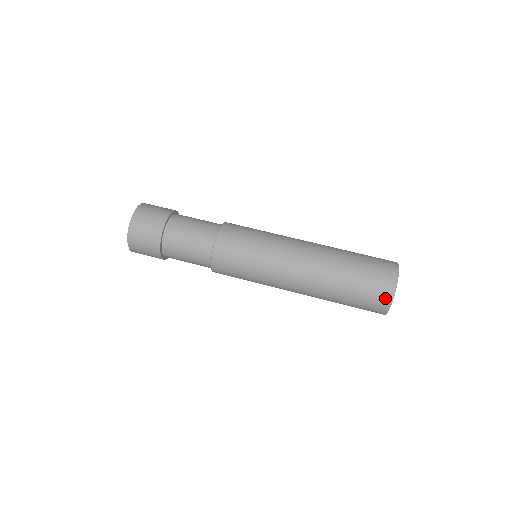
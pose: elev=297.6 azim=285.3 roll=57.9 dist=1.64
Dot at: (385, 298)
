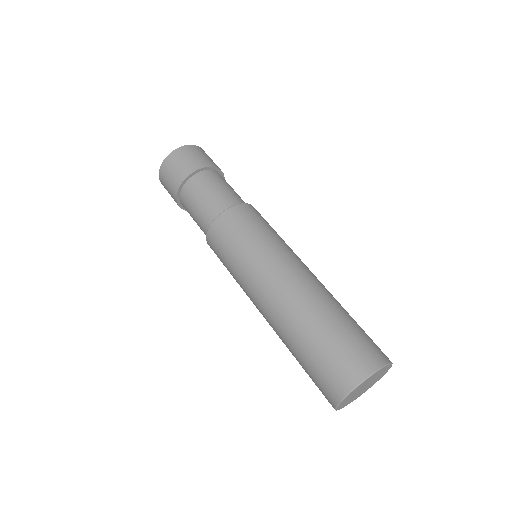
Dot at: (336, 390)
